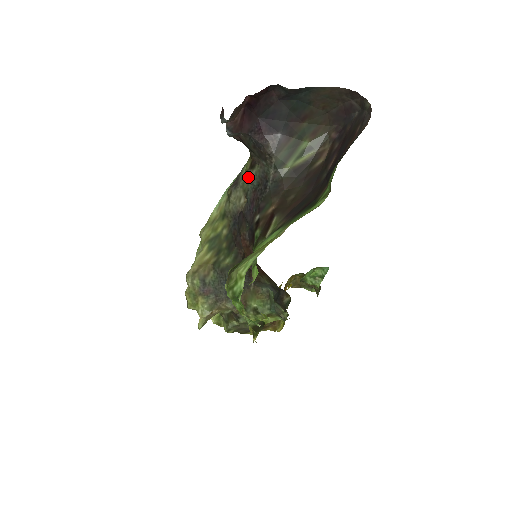
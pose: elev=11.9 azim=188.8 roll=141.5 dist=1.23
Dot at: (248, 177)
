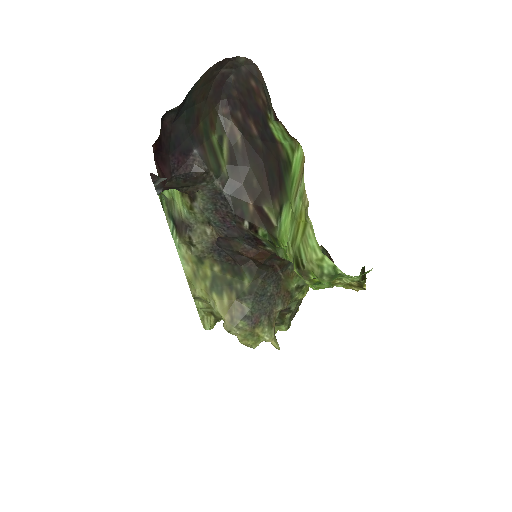
Dot at: (197, 209)
